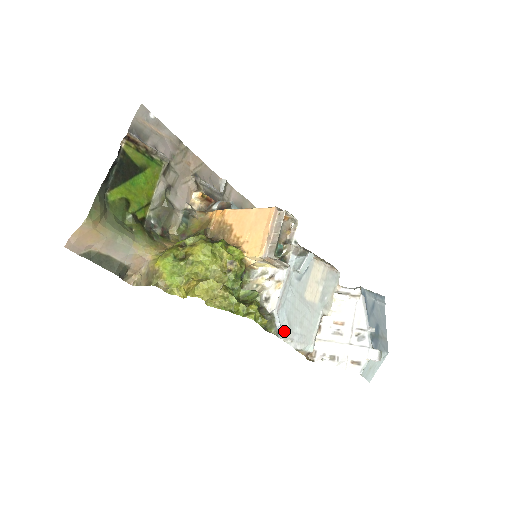
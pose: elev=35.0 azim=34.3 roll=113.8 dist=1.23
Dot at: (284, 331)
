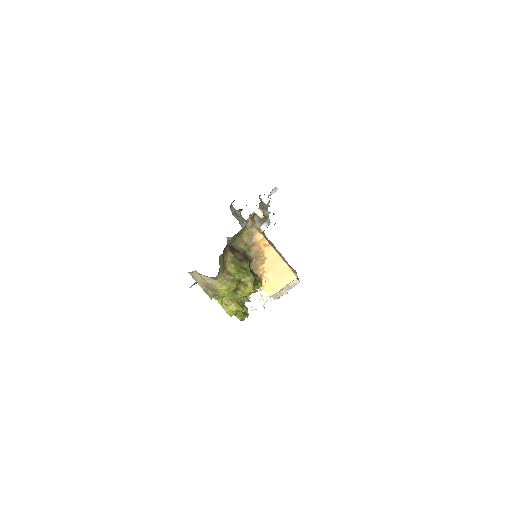
Dot at: occluded
